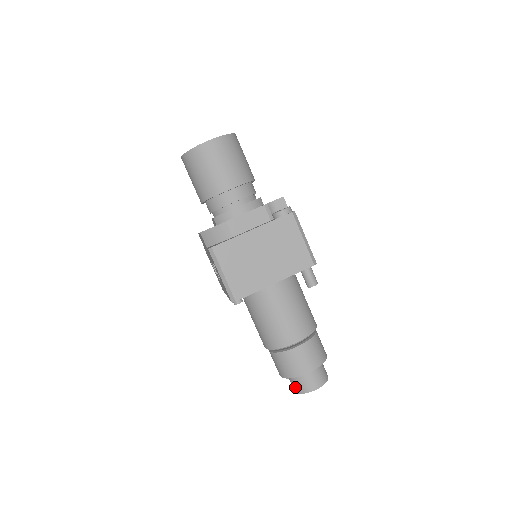
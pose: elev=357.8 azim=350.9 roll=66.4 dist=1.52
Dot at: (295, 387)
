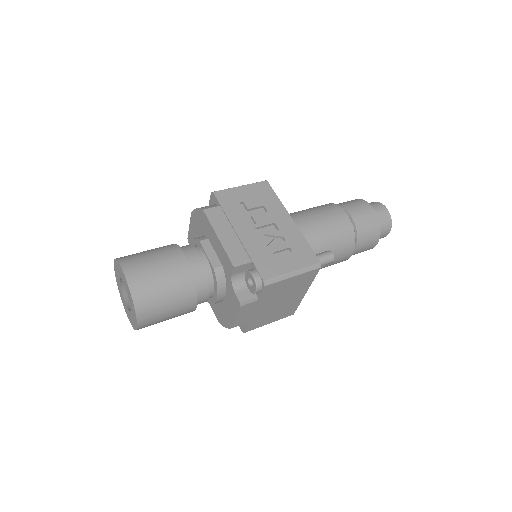
Dot at: occluded
